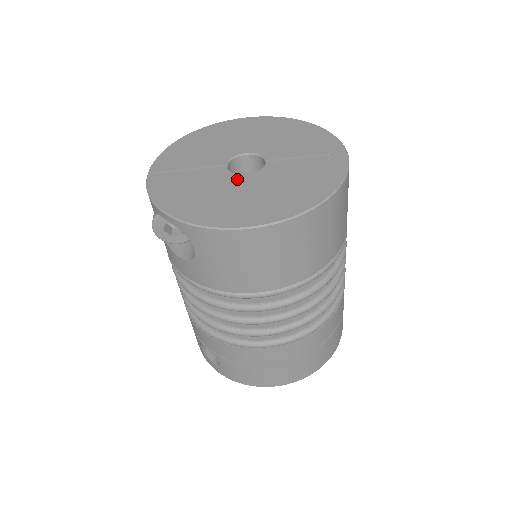
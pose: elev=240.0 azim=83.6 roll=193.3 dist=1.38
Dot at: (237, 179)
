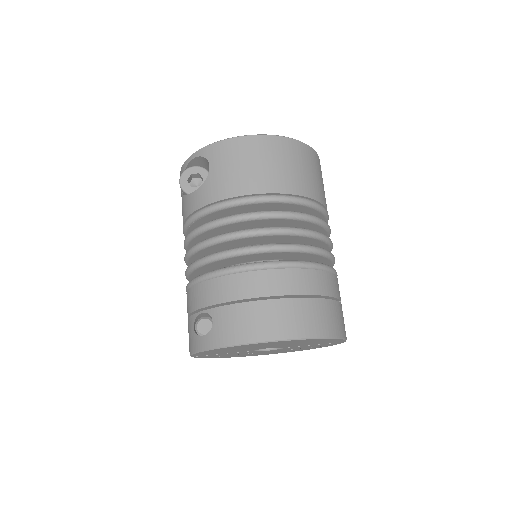
Dot at: occluded
